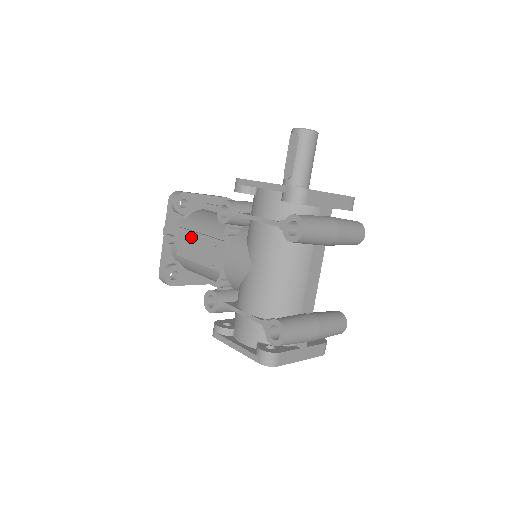
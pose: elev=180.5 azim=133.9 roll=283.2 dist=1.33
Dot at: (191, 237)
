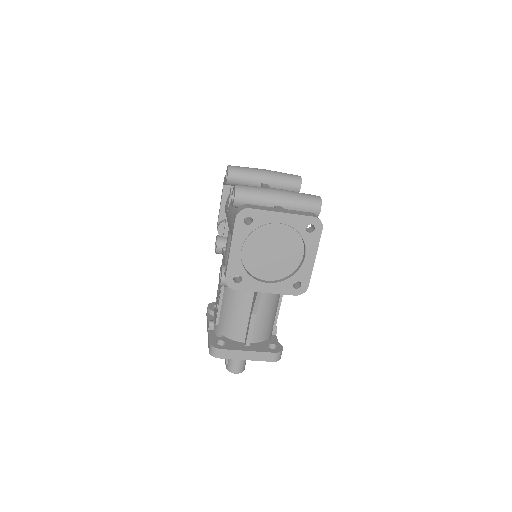
Dot at: occluded
